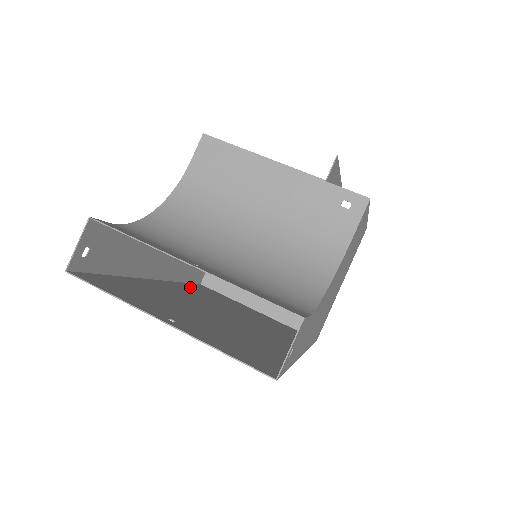
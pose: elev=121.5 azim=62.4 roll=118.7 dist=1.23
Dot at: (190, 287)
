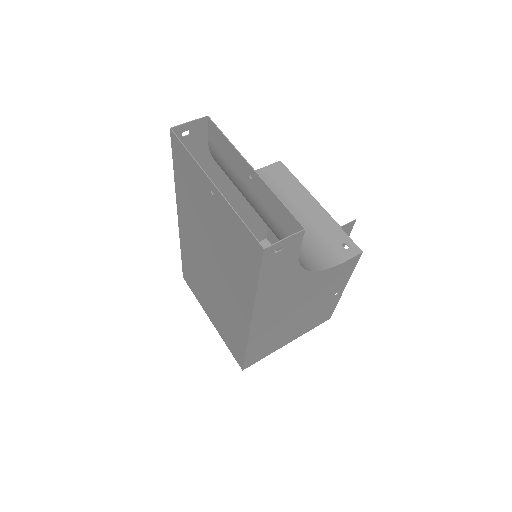
Dot at: occluded
